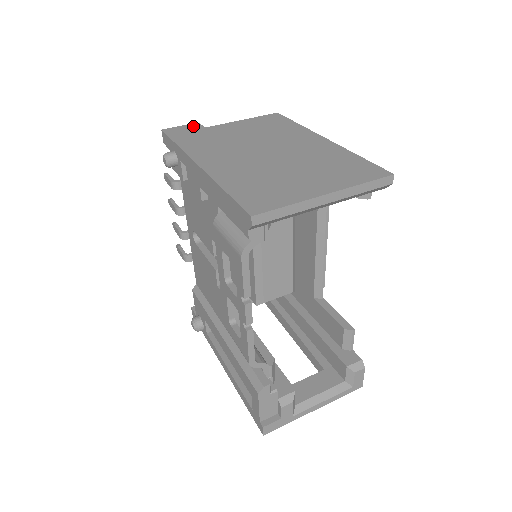
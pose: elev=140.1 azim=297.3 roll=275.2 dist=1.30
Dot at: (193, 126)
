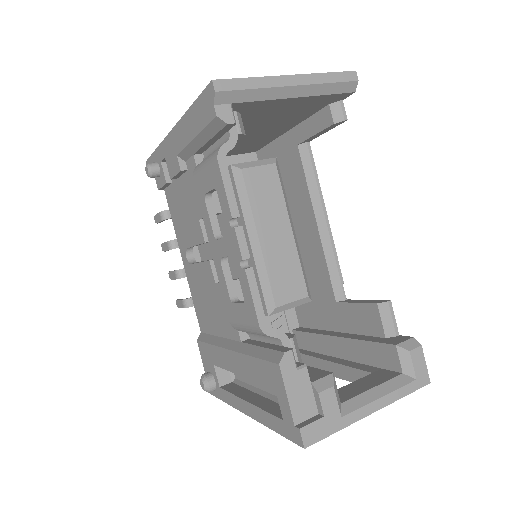
Dot at: occluded
